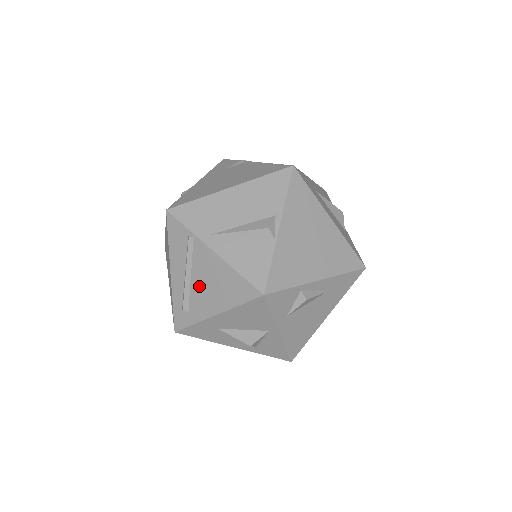
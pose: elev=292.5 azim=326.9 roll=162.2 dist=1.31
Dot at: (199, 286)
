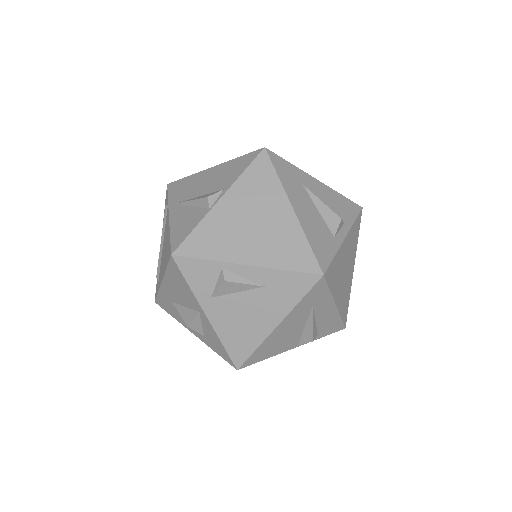
Dot at: (163, 253)
